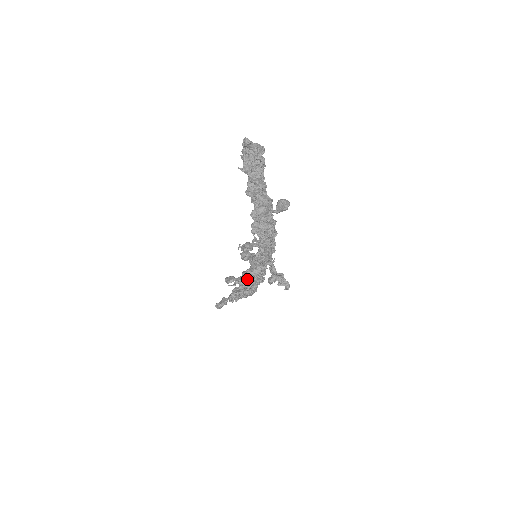
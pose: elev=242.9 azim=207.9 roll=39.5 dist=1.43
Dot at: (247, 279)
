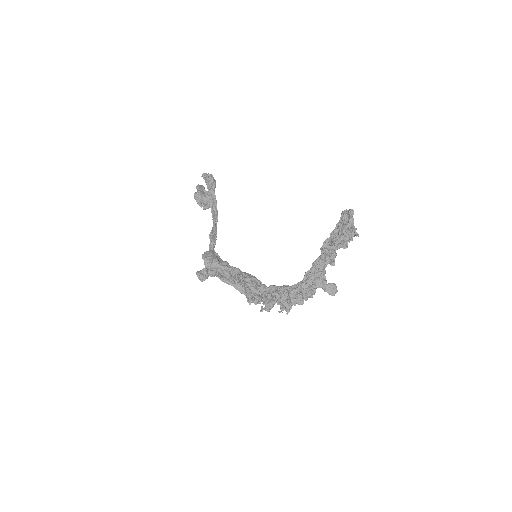
Dot at: (256, 299)
